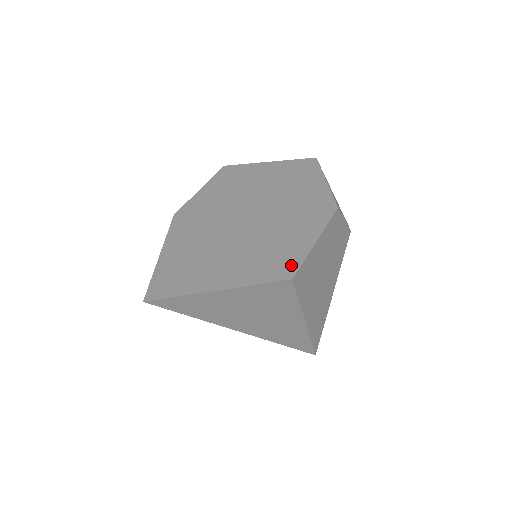
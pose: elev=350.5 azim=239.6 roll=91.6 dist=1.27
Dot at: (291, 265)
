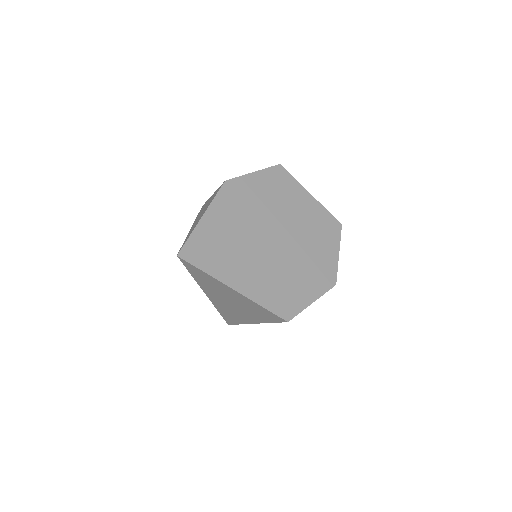
Dot at: (292, 310)
